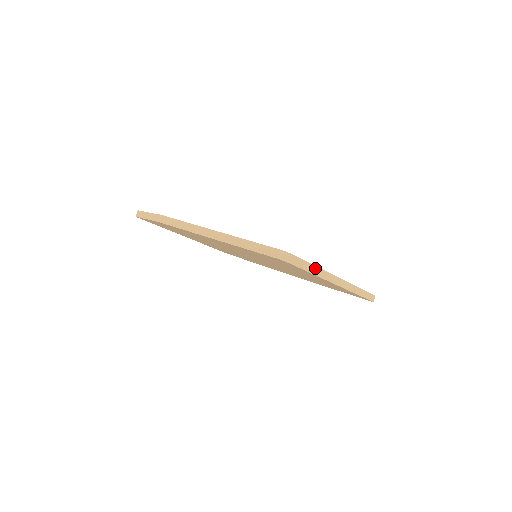
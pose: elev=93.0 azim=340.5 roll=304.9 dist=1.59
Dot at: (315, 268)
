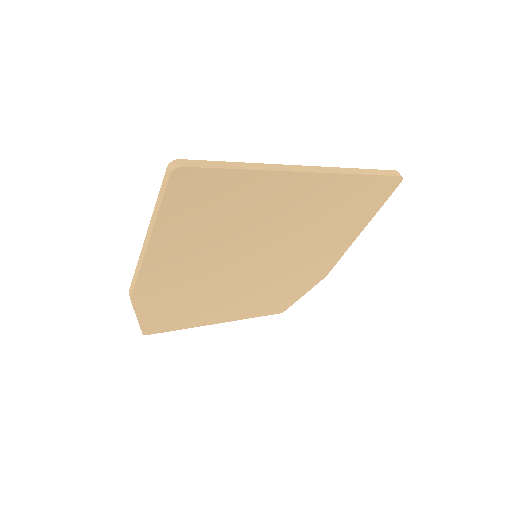
Dot at: (242, 164)
